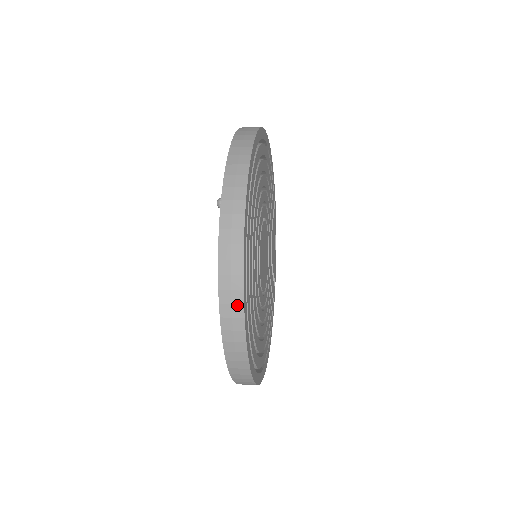
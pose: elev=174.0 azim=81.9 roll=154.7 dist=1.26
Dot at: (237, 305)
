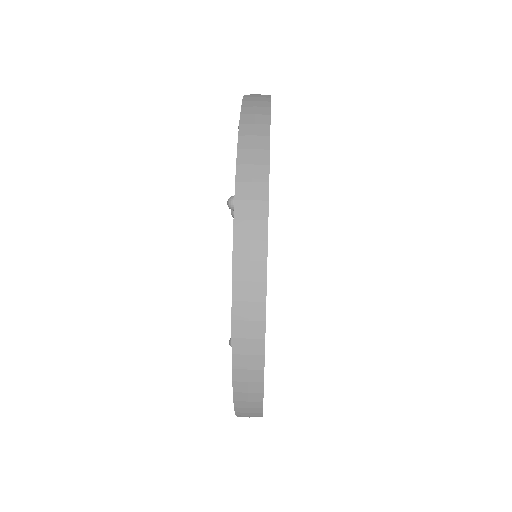
Dot at: (256, 339)
